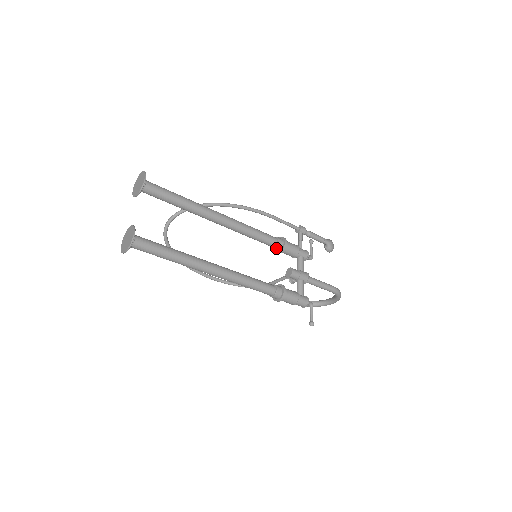
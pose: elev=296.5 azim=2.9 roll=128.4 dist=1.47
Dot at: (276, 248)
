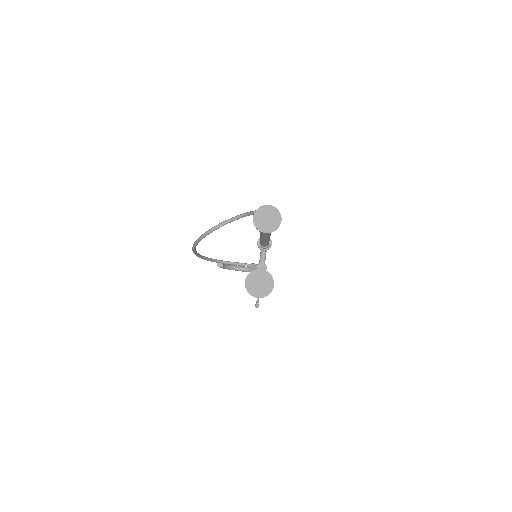
Dot at: (265, 248)
